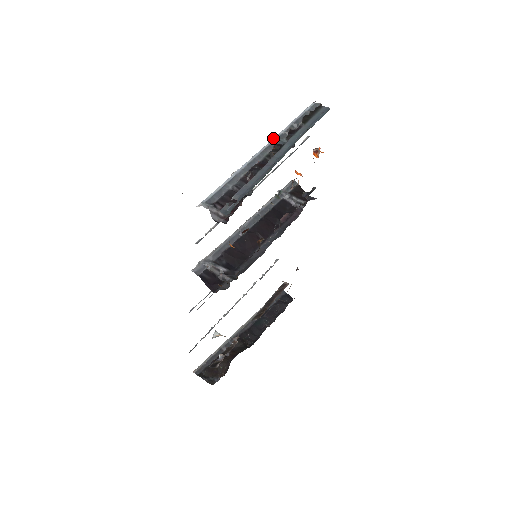
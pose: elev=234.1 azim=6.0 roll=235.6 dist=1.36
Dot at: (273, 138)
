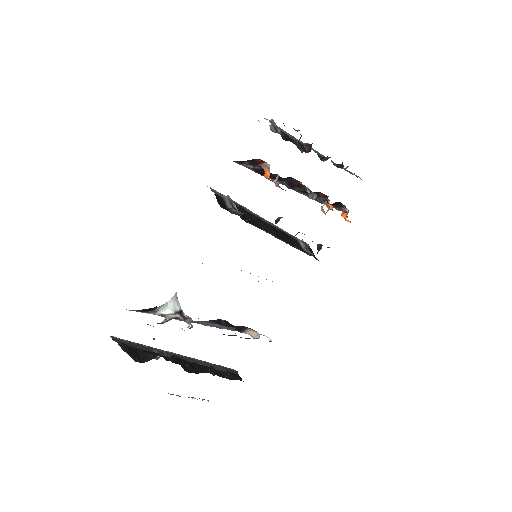
Dot at: occluded
